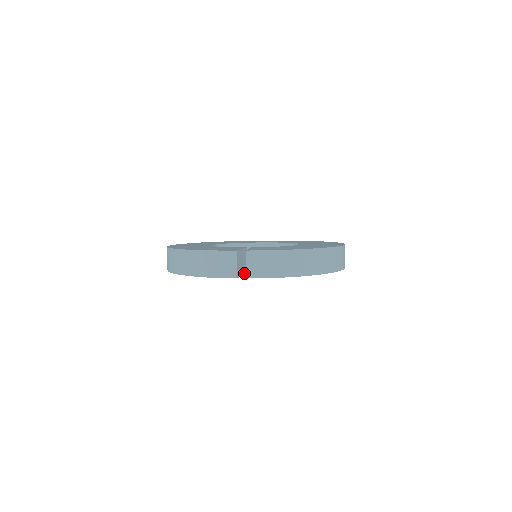
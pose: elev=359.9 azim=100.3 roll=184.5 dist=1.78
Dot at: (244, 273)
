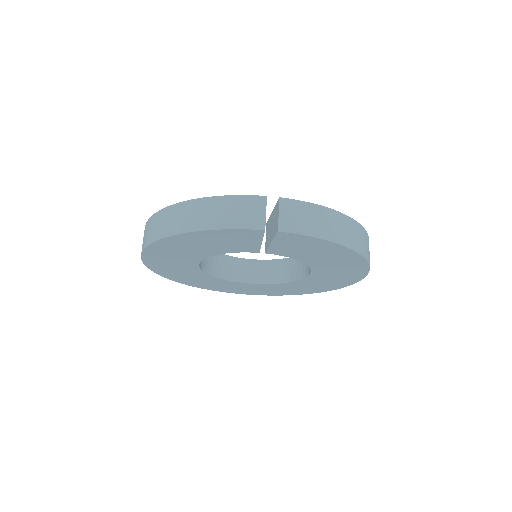
Dot at: occluded
